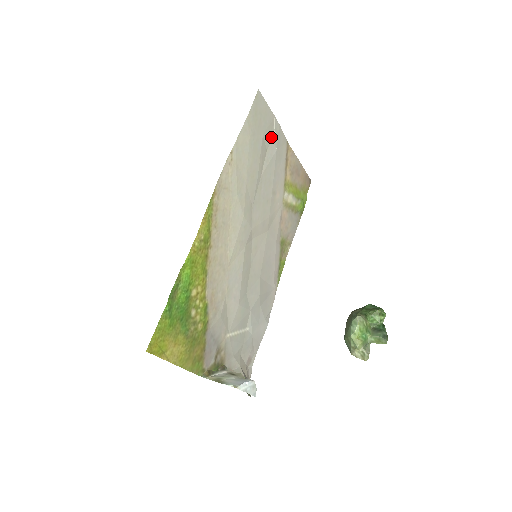
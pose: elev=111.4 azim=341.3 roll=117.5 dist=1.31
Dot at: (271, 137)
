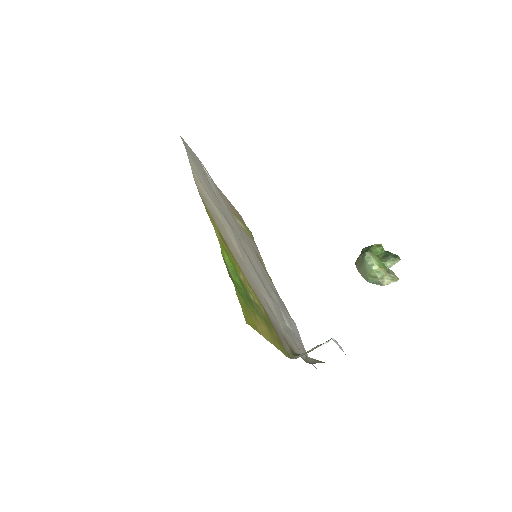
Dot at: (205, 172)
